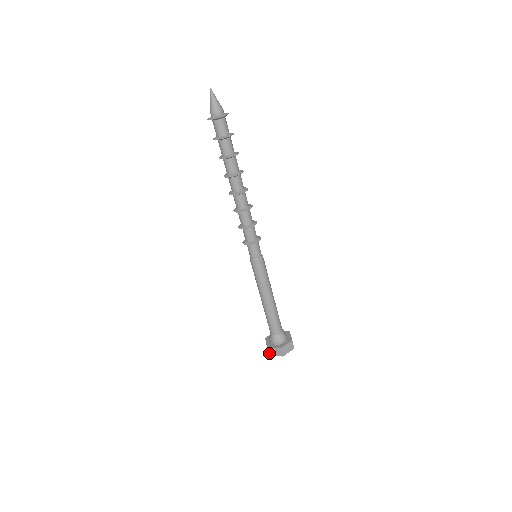
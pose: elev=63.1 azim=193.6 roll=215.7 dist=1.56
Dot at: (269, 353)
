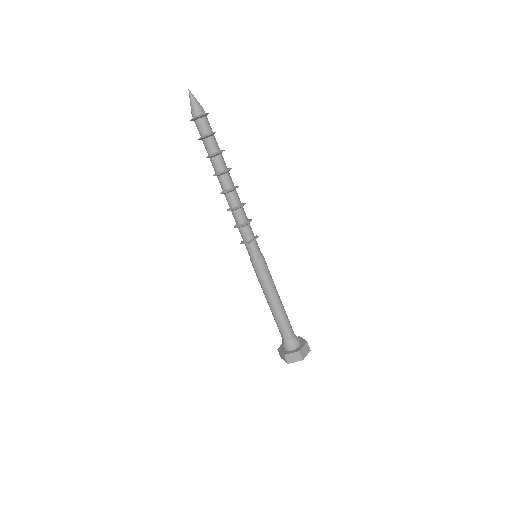
Dot at: (280, 356)
